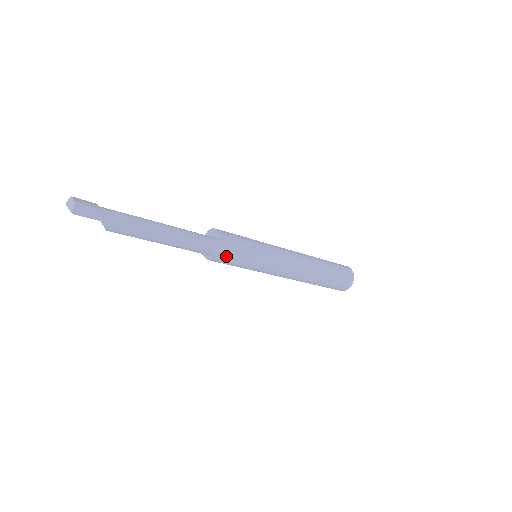
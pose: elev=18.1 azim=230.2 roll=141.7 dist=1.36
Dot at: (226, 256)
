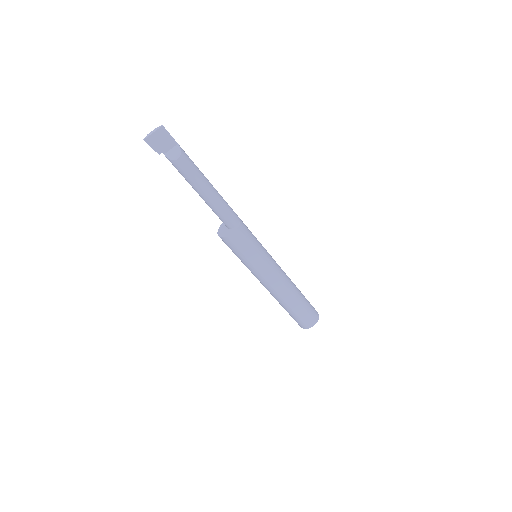
Dot at: (246, 227)
